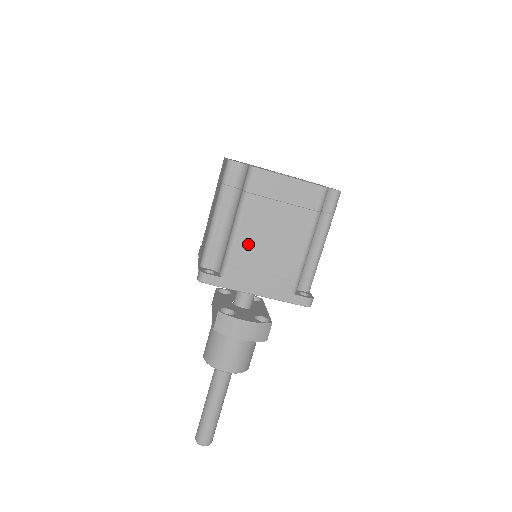
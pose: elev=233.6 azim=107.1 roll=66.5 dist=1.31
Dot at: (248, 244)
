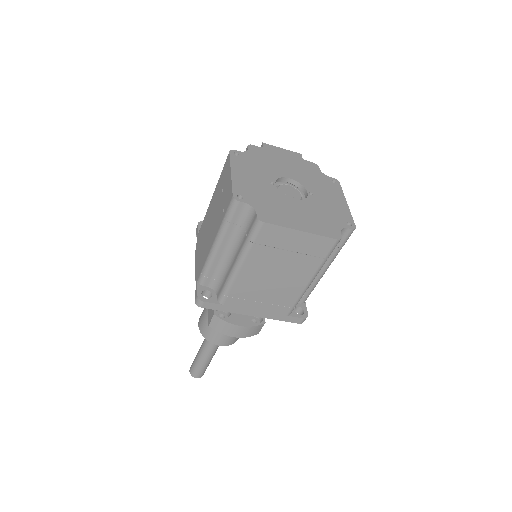
Dot at: (248, 282)
